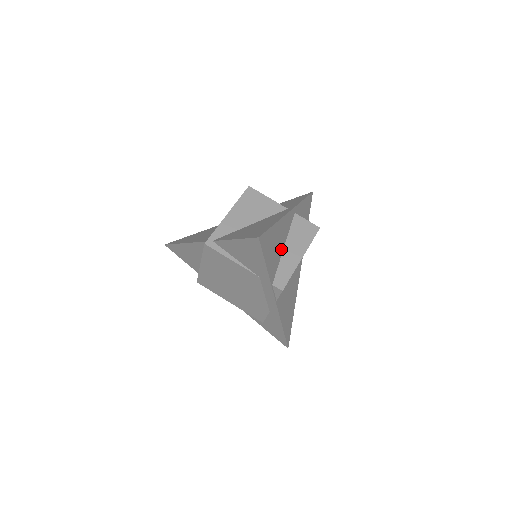
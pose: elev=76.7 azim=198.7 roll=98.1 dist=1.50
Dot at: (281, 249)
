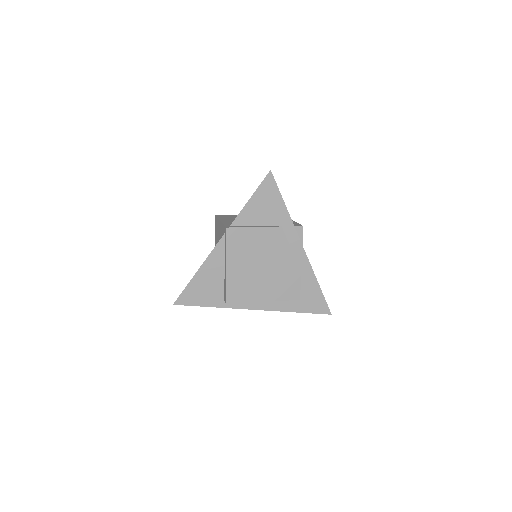
Dot at: occluded
